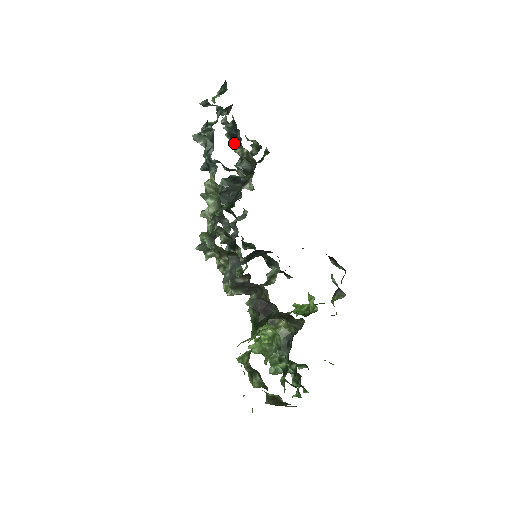
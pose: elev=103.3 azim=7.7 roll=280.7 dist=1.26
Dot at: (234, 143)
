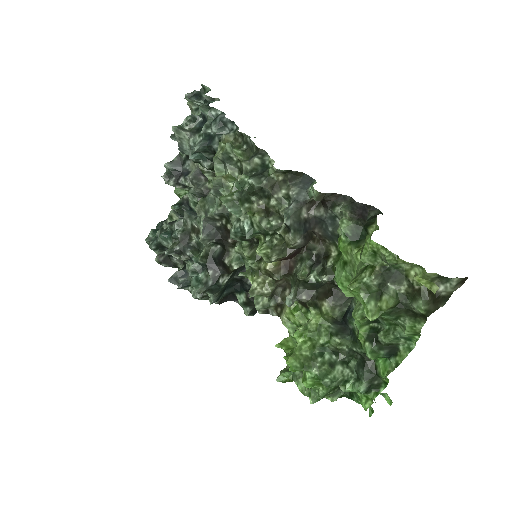
Dot at: (175, 182)
